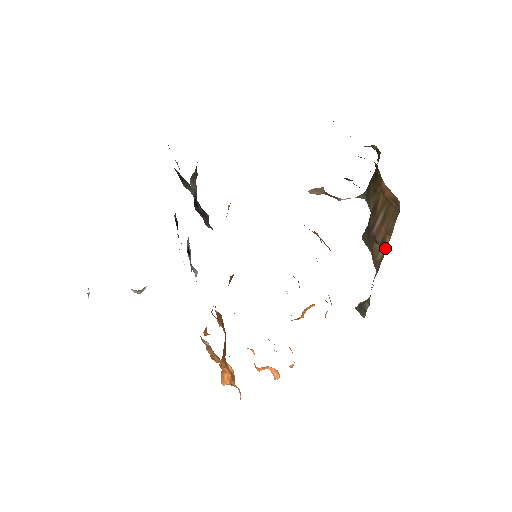
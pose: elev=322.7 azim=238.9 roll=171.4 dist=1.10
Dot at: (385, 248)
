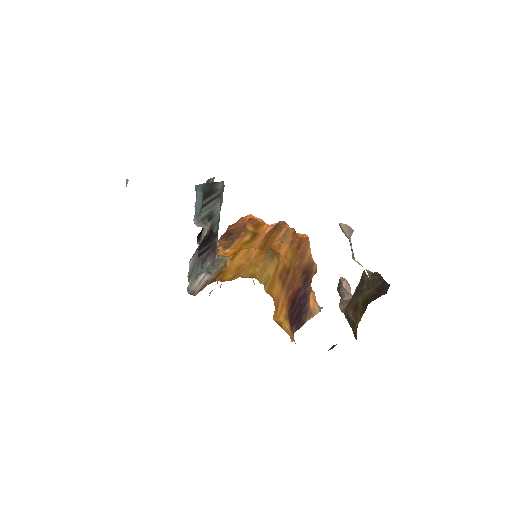
Dot at: (349, 323)
